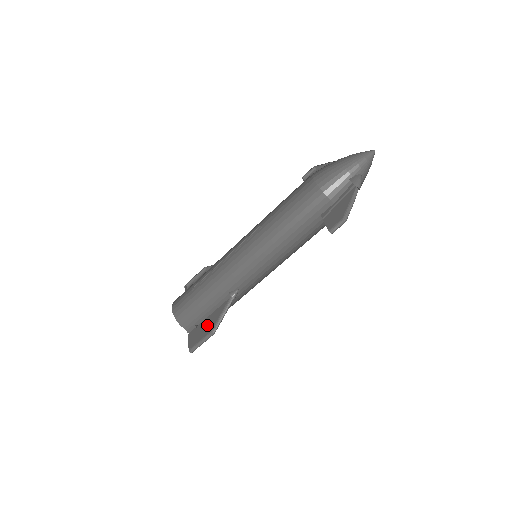
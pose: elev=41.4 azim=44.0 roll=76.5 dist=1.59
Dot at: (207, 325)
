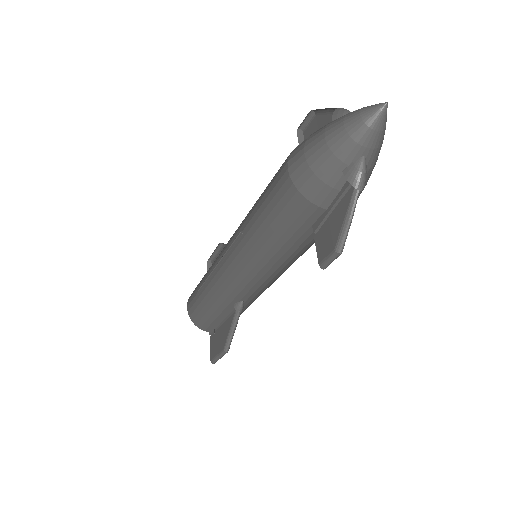
Dot at: (220, 338)
